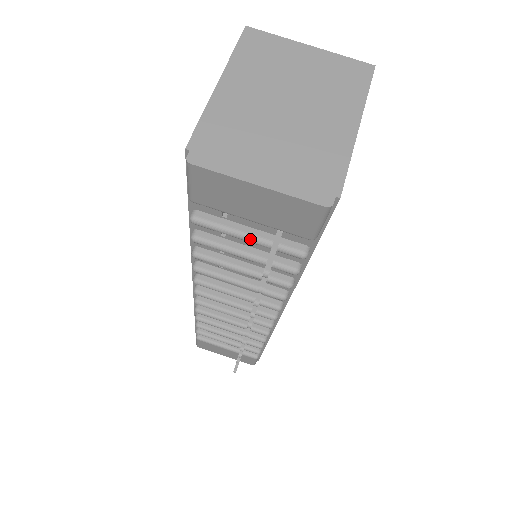
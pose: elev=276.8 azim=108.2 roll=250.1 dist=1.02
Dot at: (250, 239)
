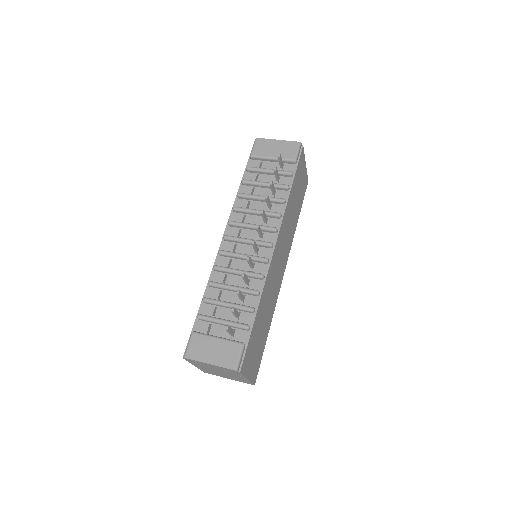
Dot at: (270, 169)
